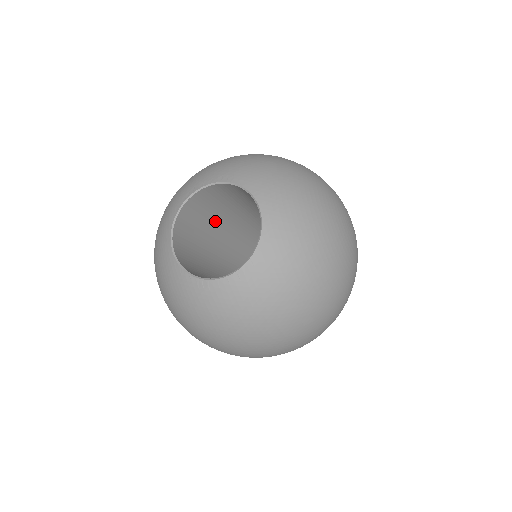
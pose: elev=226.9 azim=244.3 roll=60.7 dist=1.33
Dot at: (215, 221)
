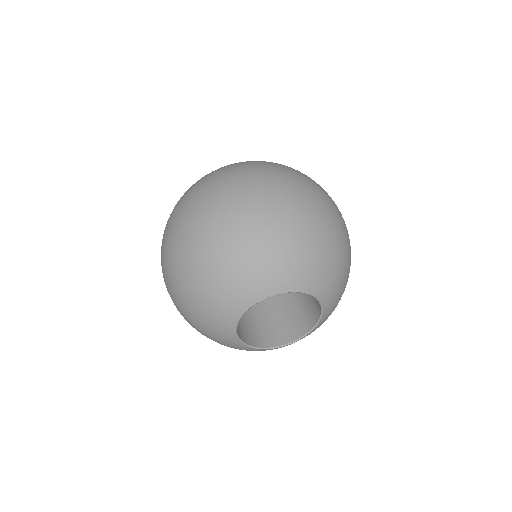
Dot at: occluded
